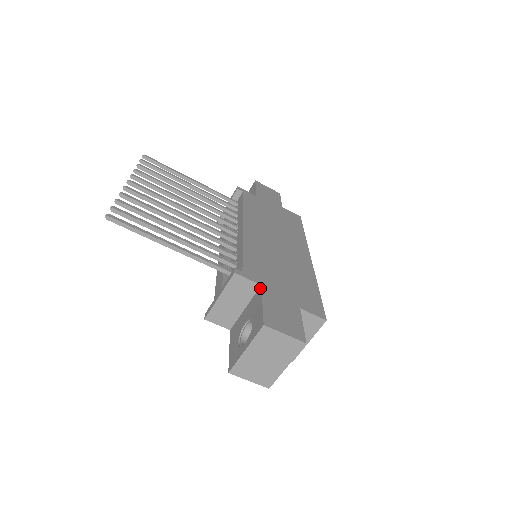
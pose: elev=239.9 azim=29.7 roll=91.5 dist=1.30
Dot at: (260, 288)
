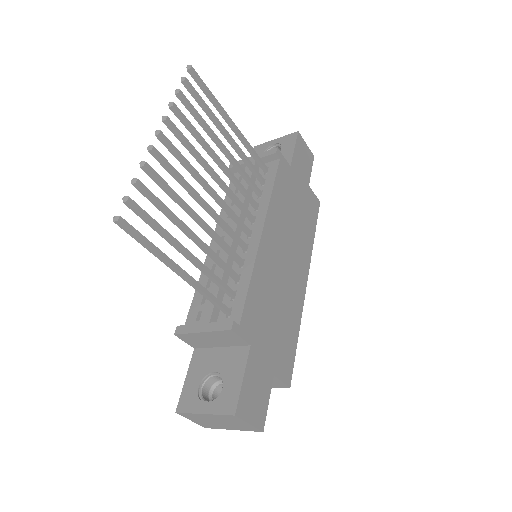
Dot at: (248, 349)
